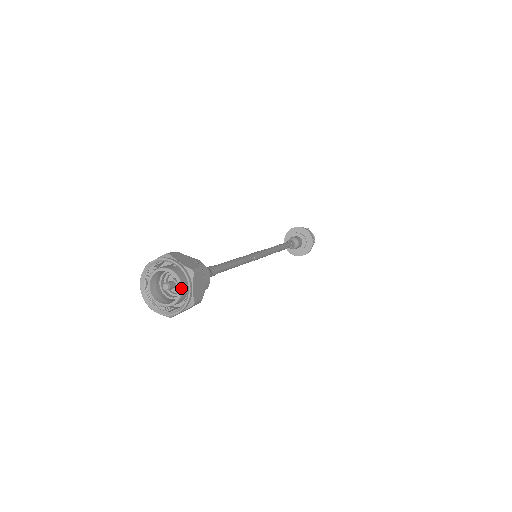
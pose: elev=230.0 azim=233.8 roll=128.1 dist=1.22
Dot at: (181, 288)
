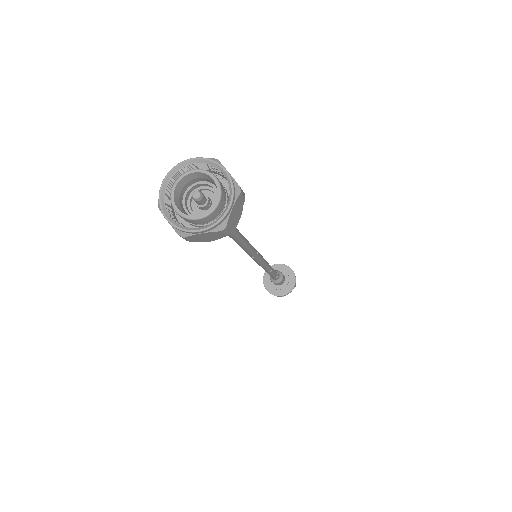
Dot at: (219, 201)
